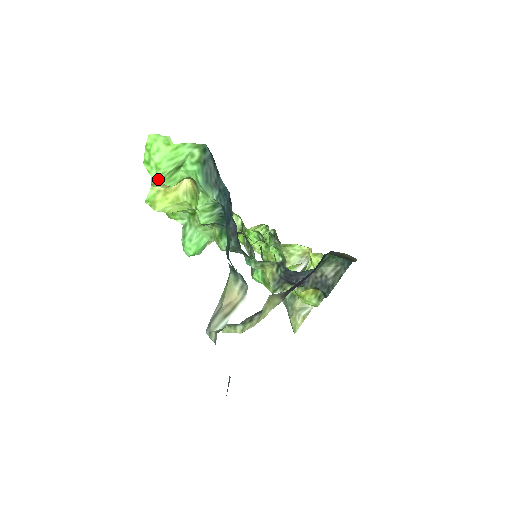
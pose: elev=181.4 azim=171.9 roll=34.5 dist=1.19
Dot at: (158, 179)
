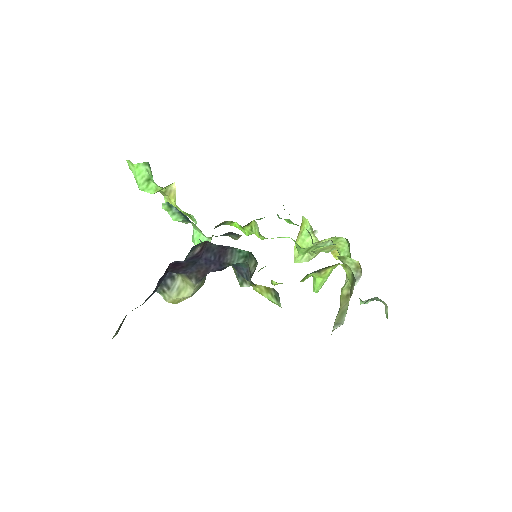
Dot at: (139, 189)
